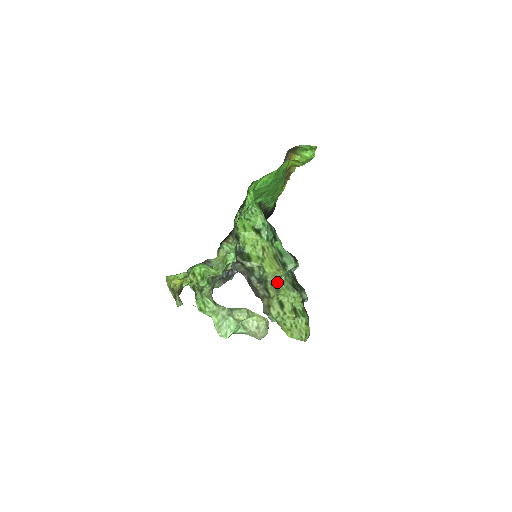
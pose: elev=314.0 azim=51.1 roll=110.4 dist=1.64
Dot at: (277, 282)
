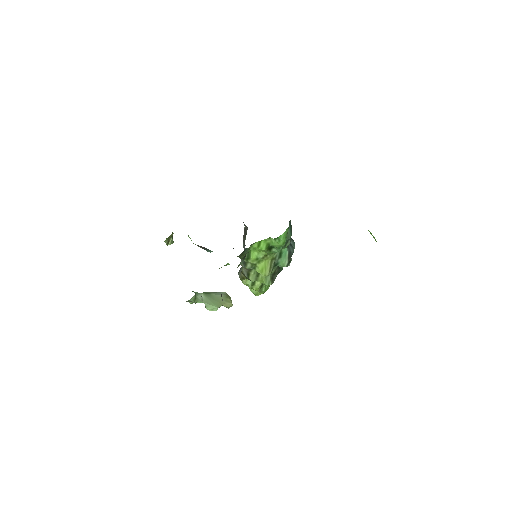
Dot at: occluded
